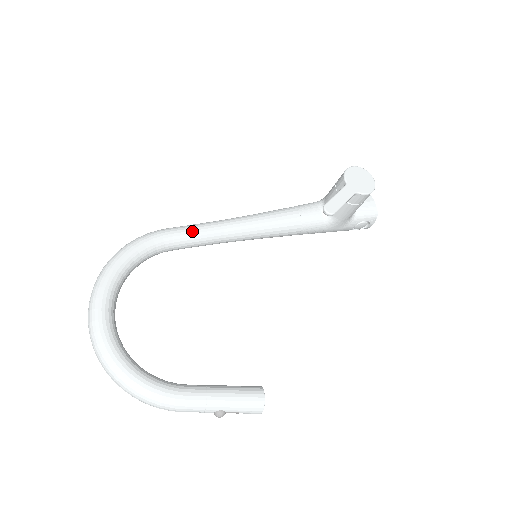
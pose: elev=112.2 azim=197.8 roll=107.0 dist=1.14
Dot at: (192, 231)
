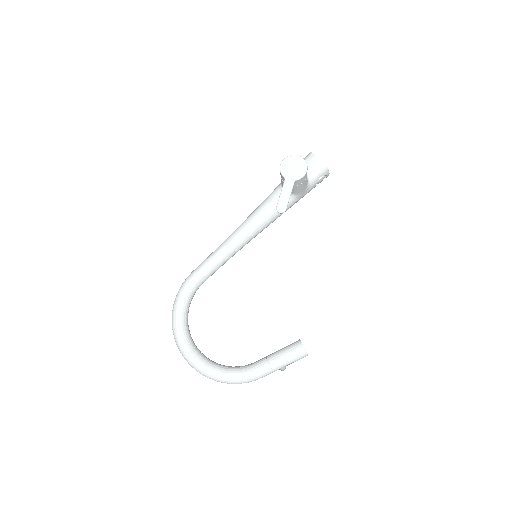
Dot at: (207, 265)
